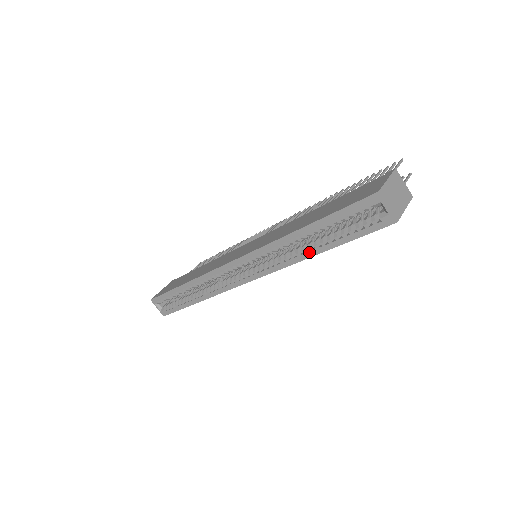
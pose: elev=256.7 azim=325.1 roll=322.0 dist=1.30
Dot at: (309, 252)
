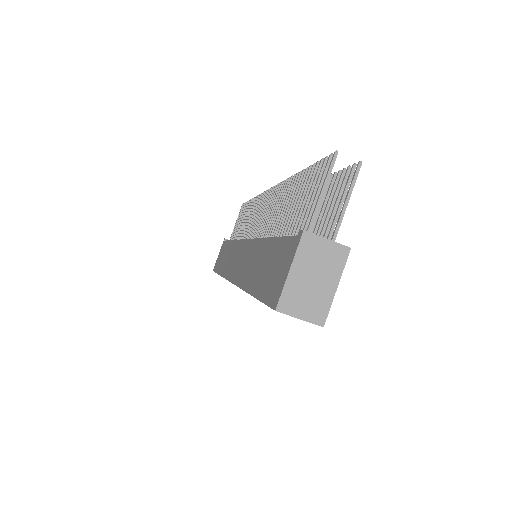
Dot at: occluded
